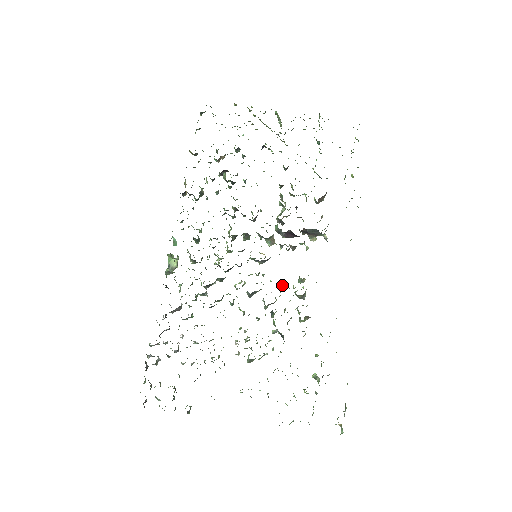
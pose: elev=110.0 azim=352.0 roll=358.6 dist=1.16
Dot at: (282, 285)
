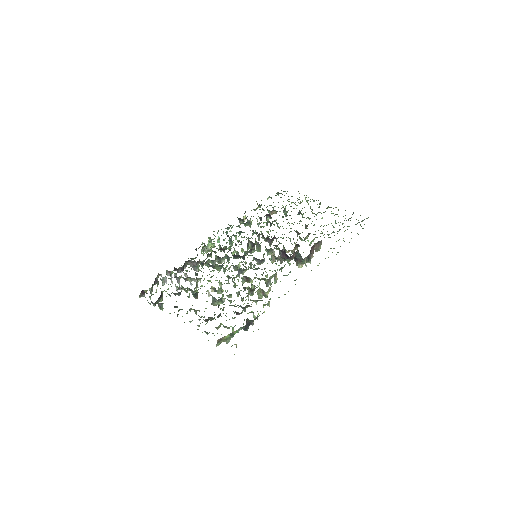
Dot at: occluded
